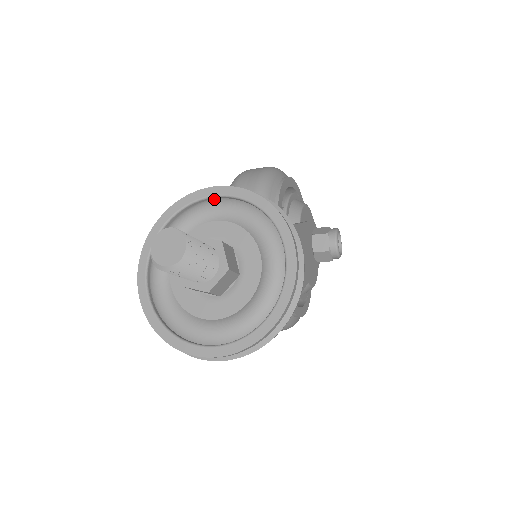
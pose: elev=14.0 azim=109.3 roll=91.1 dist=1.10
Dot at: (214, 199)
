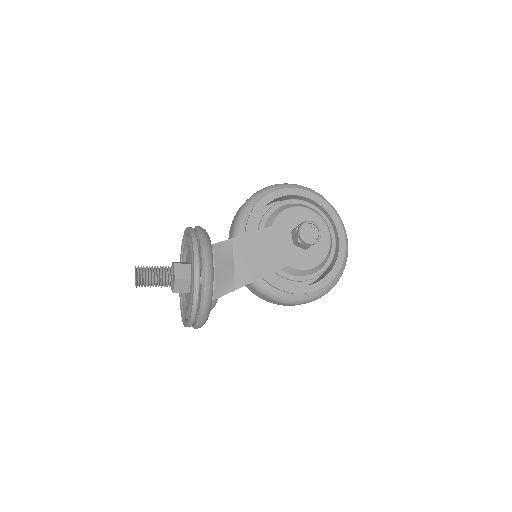
Dot at: occluded
